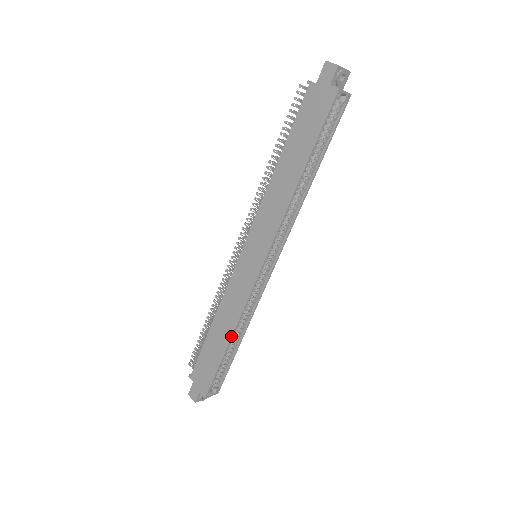
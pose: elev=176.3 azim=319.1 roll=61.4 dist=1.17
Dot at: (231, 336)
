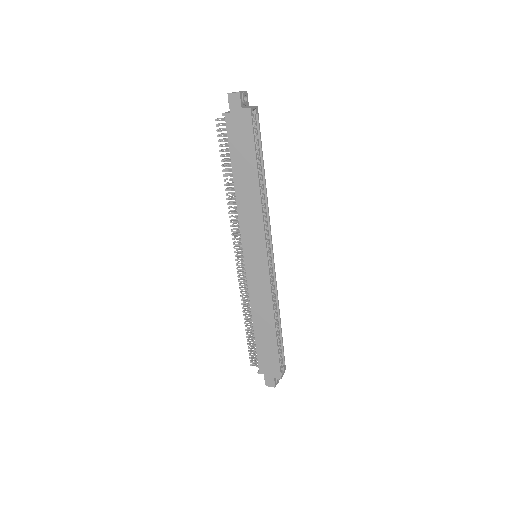
Dot at: (274, 322)
